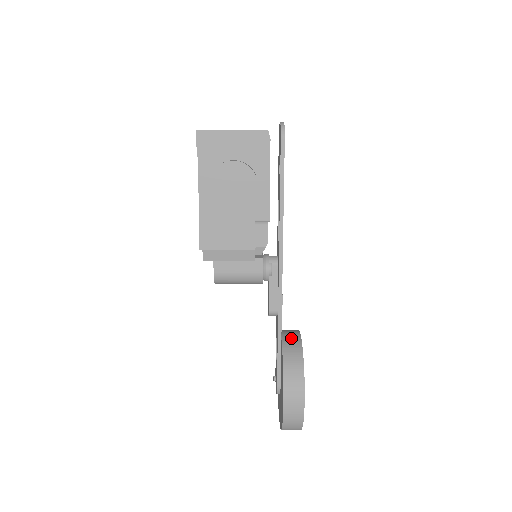
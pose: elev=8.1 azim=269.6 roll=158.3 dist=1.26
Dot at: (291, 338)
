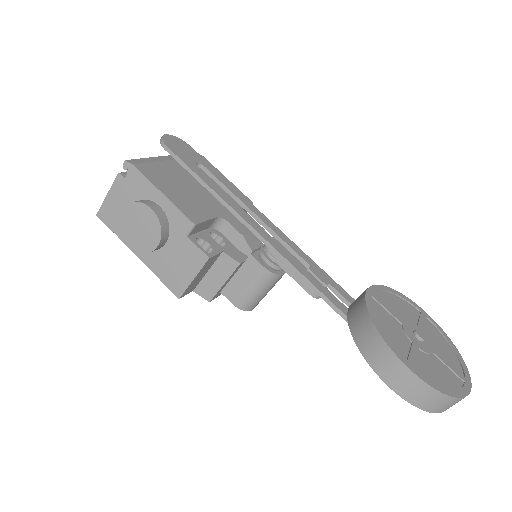
Dot at: (356, 302)
